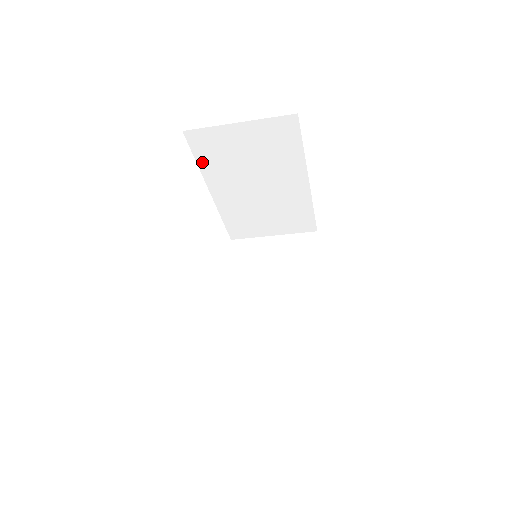
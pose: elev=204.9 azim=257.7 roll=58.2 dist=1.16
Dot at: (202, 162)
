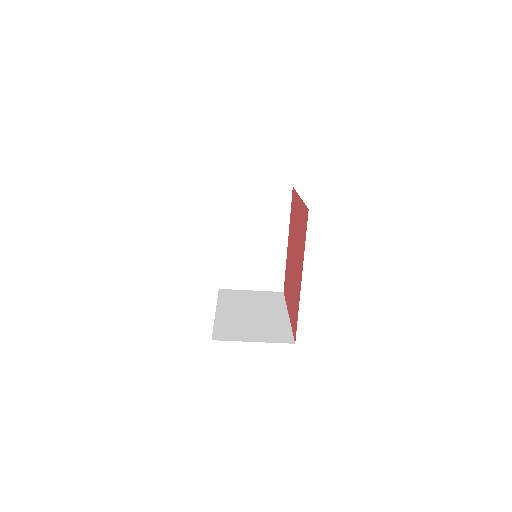
Dot at: (226, 209)
